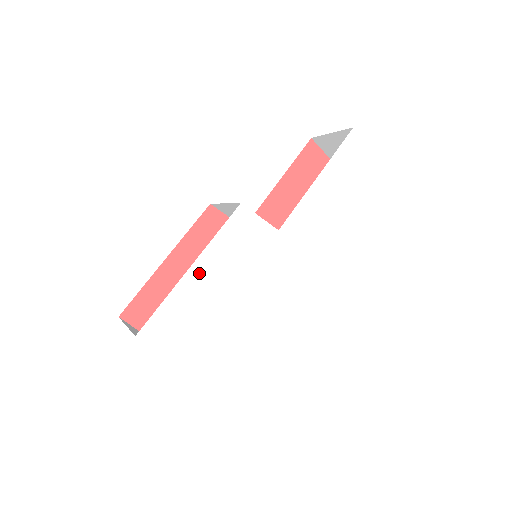
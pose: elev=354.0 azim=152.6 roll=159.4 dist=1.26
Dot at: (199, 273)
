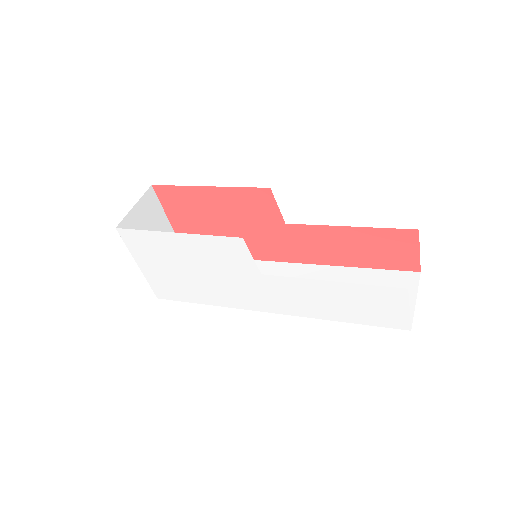
Dot at: (179, 240)
